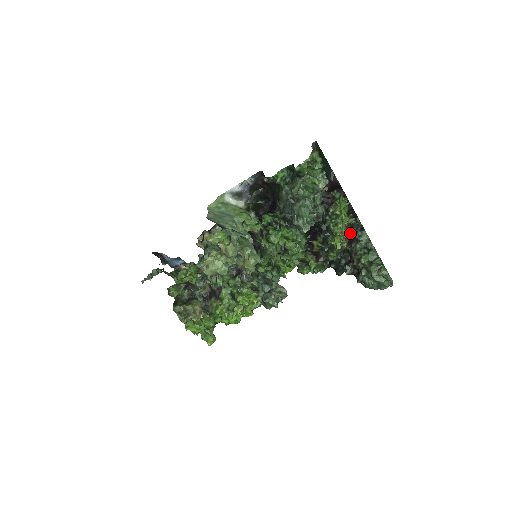
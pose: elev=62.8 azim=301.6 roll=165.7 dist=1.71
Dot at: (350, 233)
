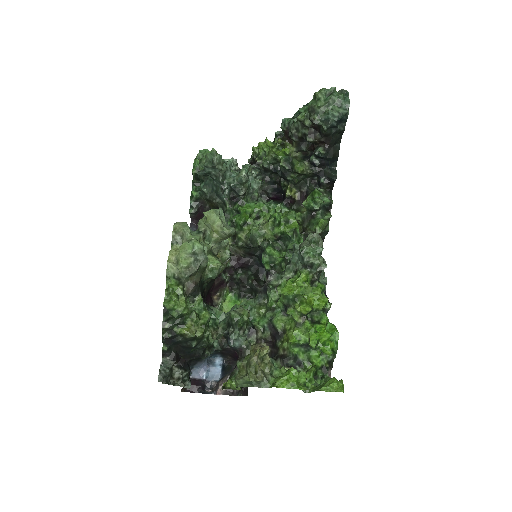
Dot at: (281, 139)
